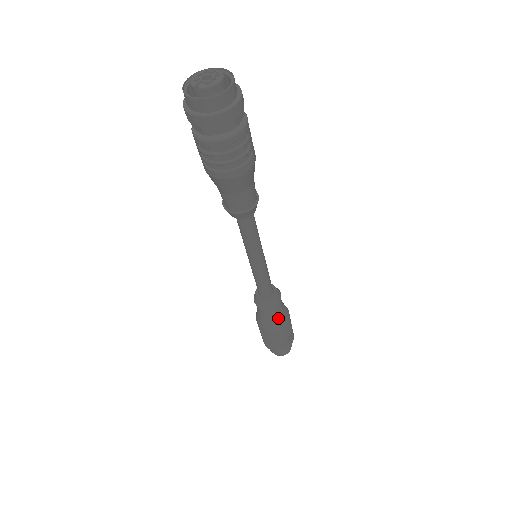
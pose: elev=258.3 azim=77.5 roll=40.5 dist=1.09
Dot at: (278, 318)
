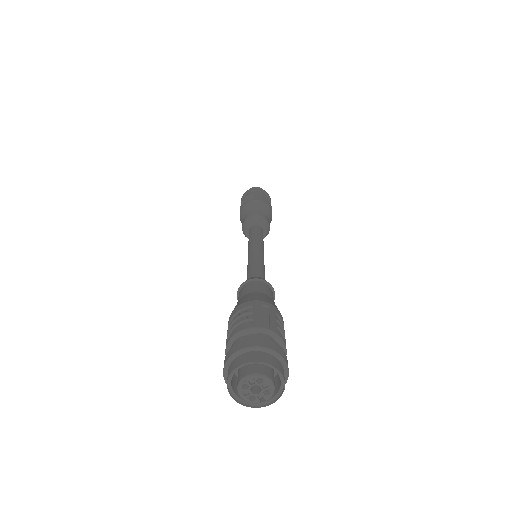
Dot at: (269, 220)
